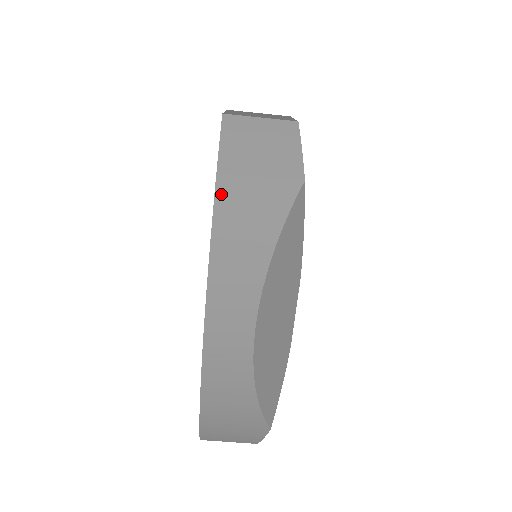
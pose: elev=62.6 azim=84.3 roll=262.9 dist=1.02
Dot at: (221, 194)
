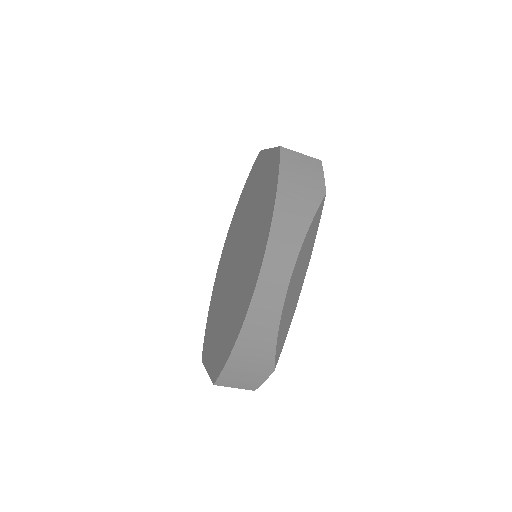
Dot at: (280, 191)
